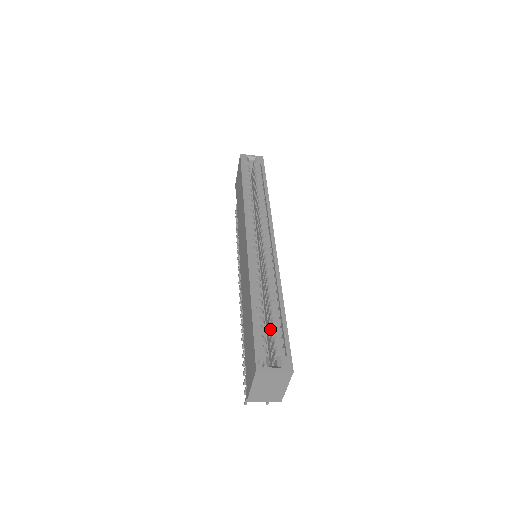
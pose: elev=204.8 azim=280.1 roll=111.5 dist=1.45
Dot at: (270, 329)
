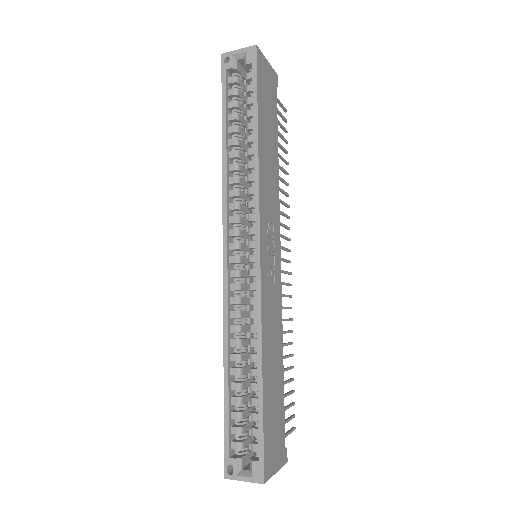
Dot at: occluded
